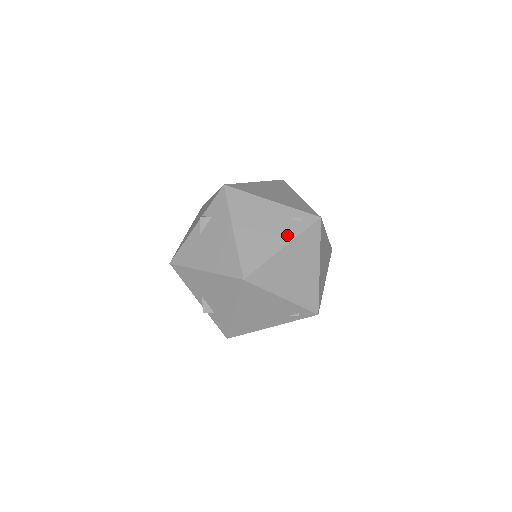
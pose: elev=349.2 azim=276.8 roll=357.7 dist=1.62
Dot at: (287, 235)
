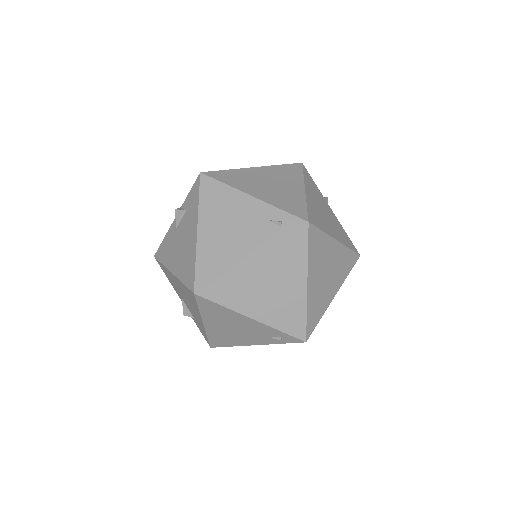
Dot at: (259, 242)
